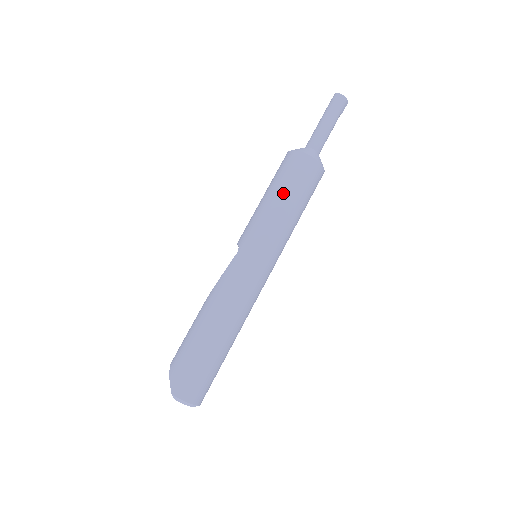
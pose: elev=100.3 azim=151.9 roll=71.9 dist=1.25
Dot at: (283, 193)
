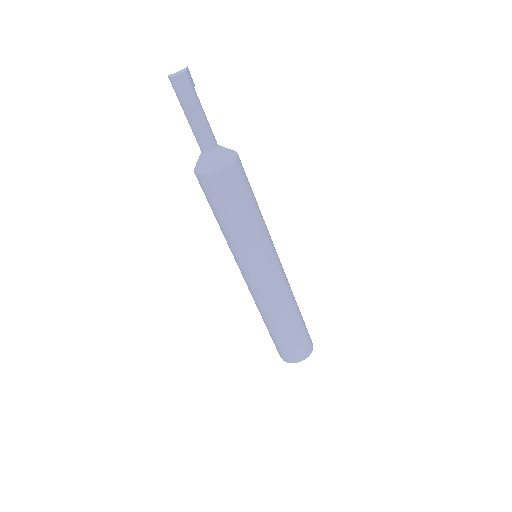
Dot at: (217, 217)
